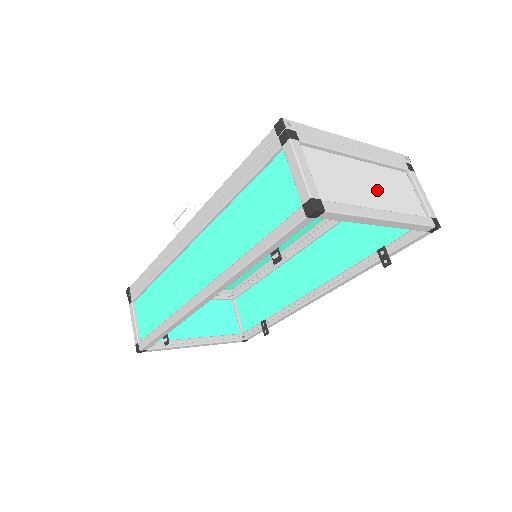
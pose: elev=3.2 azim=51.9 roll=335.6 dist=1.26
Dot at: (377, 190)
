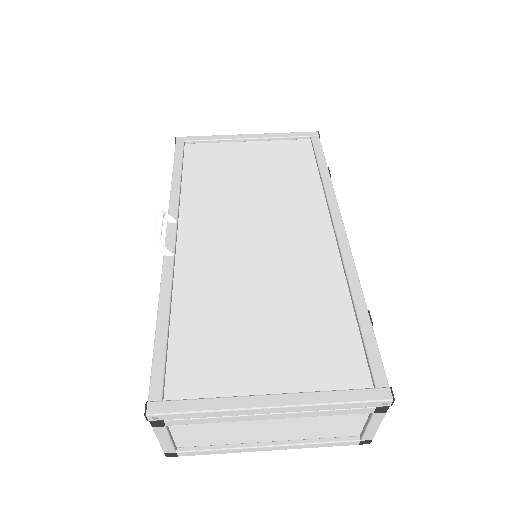
Dot at: (284, 429)
